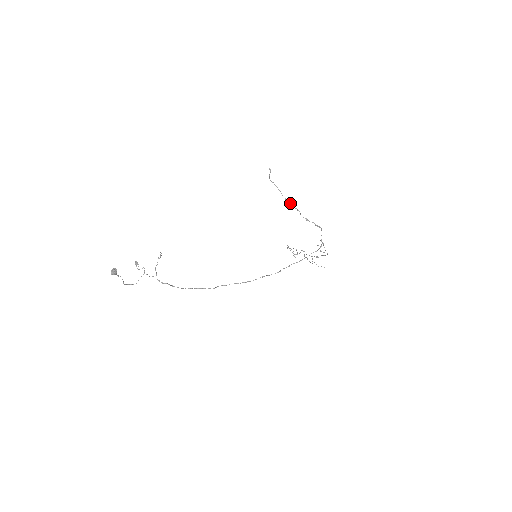
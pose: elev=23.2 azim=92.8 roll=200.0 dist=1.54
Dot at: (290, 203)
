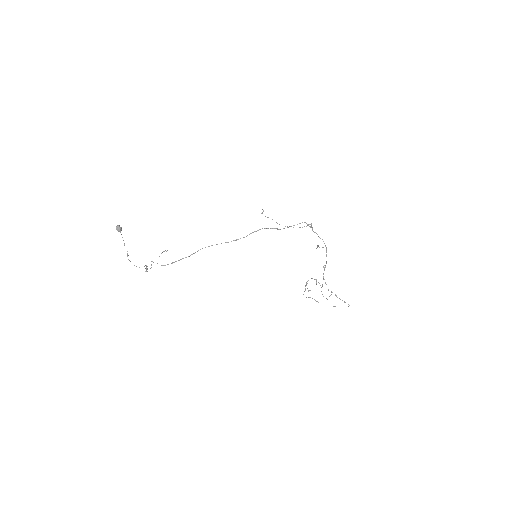
Dot at: occluded
